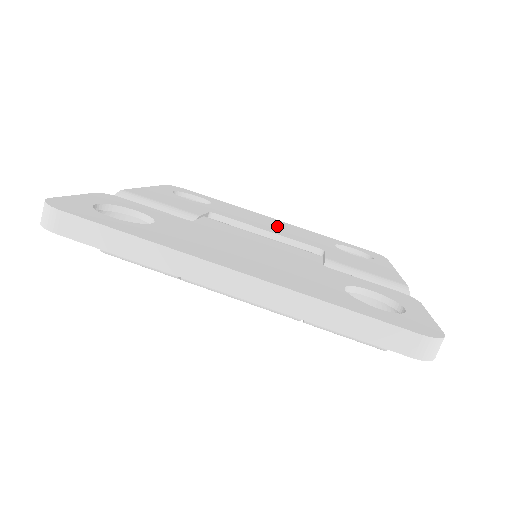
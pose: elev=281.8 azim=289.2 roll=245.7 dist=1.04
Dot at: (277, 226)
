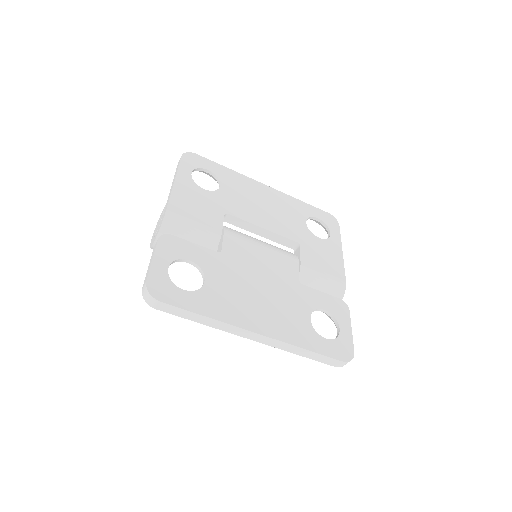
Dot at: (268, 207)
